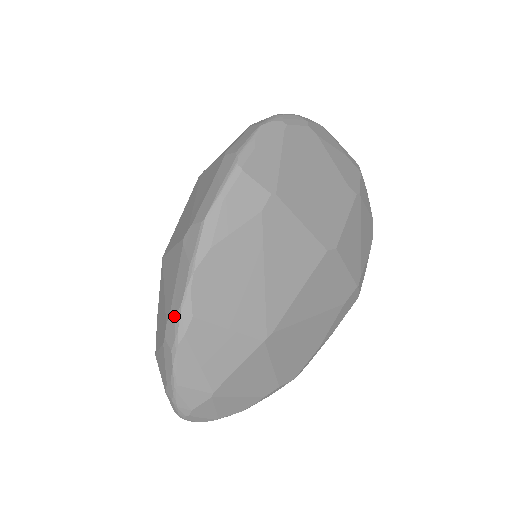
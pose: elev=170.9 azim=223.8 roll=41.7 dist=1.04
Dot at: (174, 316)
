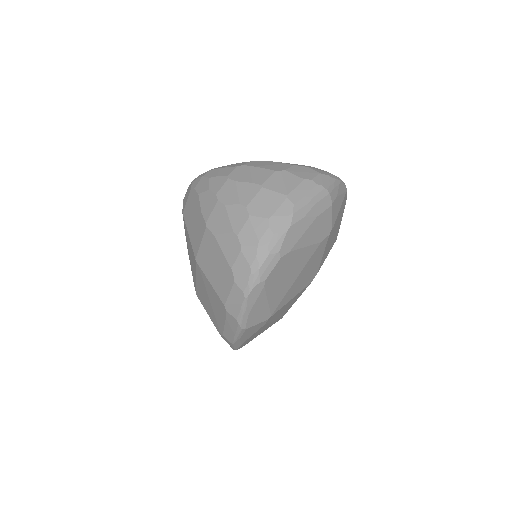
Dot at: occluded
